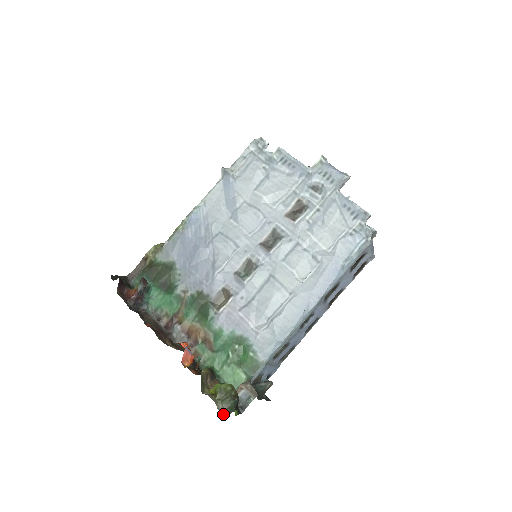
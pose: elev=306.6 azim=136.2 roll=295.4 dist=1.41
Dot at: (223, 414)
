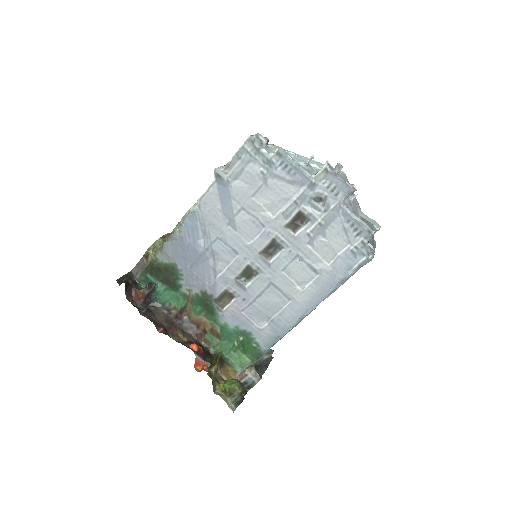
Dot at: (233, 409)
